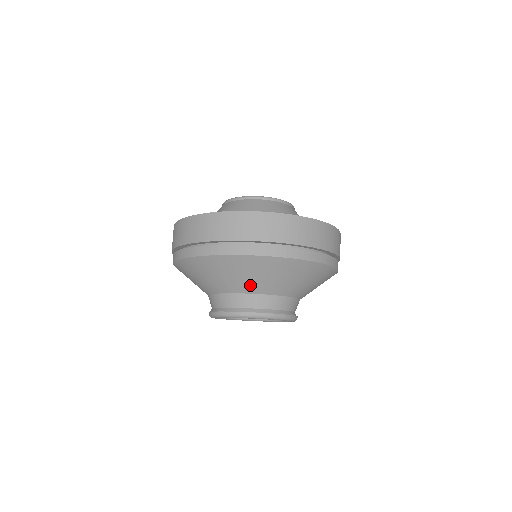
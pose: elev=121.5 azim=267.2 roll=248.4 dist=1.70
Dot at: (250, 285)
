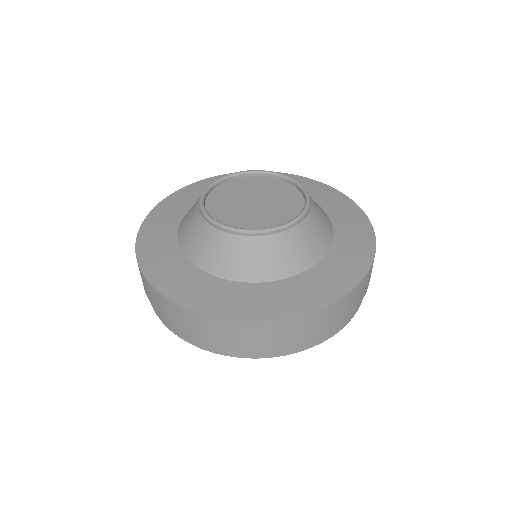
Dot at: occluded
